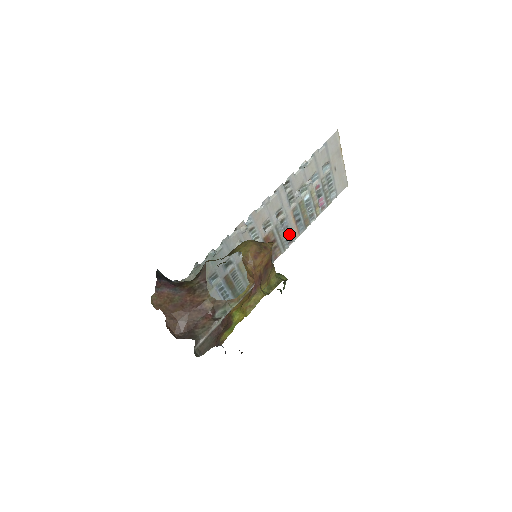
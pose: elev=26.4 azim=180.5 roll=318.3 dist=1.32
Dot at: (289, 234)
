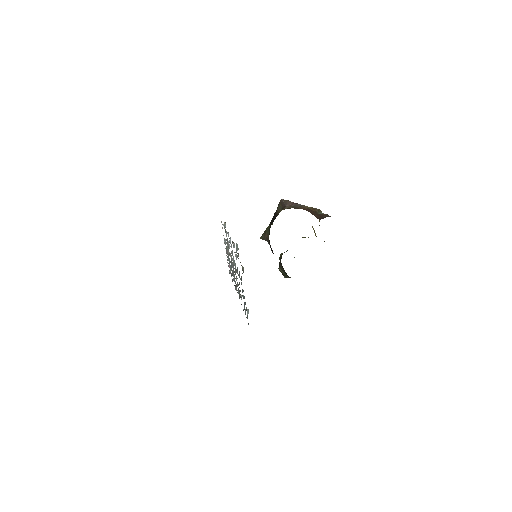
Dot at: (234, 279)
